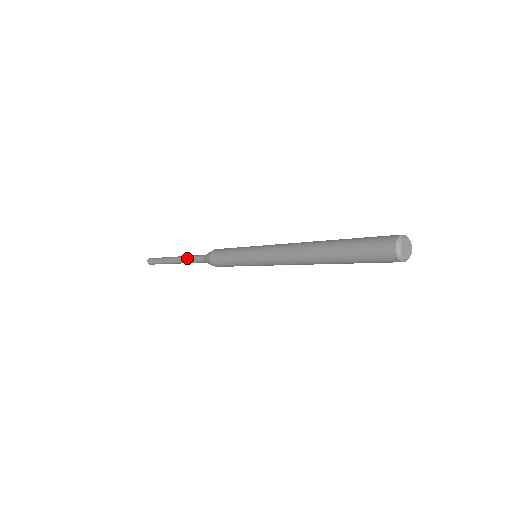
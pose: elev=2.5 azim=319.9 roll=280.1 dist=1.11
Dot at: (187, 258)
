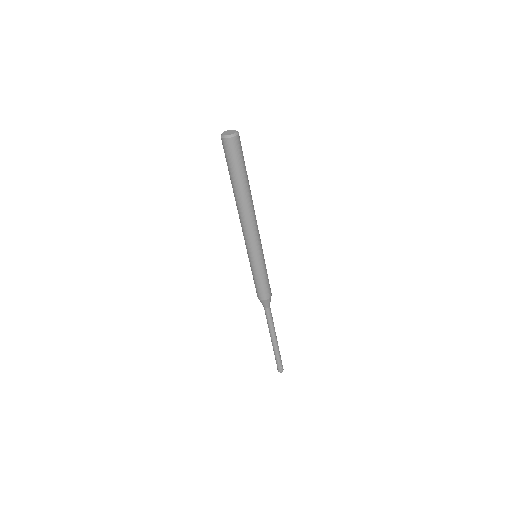
Dot at: (268, 325)
